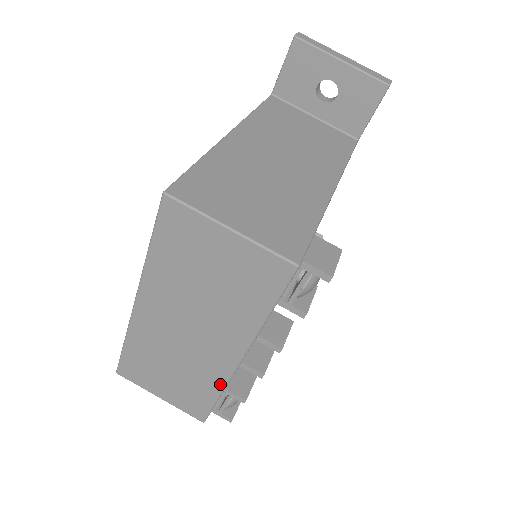
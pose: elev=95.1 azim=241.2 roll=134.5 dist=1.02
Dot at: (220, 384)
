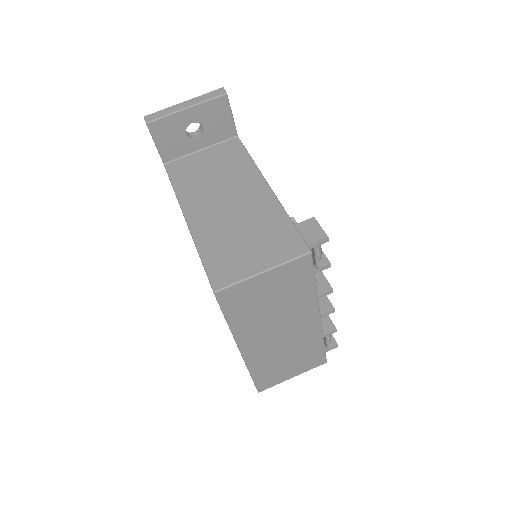
Dot at: (319, 337)
